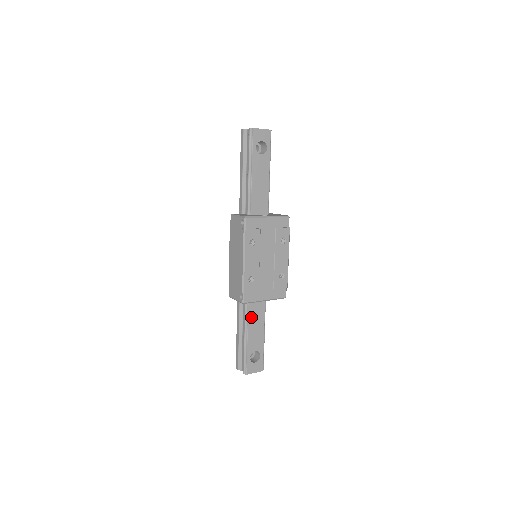
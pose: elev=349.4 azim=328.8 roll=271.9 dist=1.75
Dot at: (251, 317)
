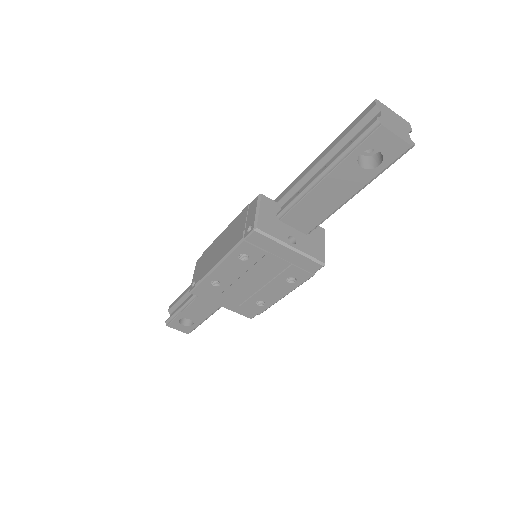
Dot at: occluded
